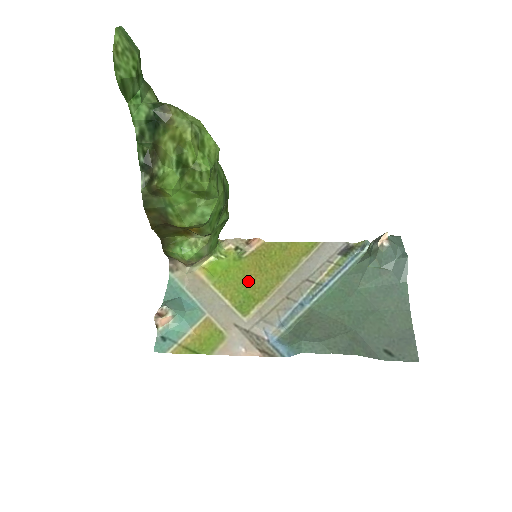
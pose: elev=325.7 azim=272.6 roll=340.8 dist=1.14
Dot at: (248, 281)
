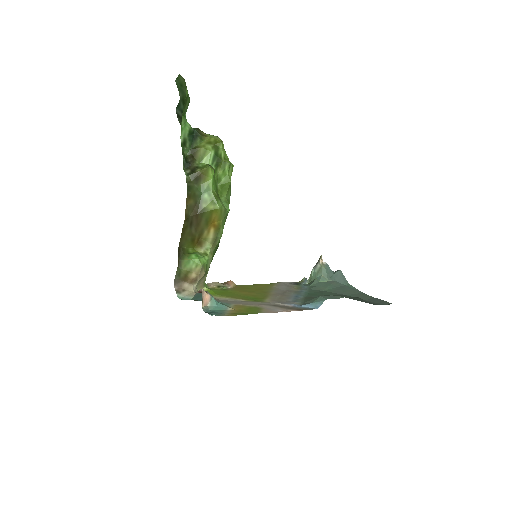
Dot at: (245, 294)
